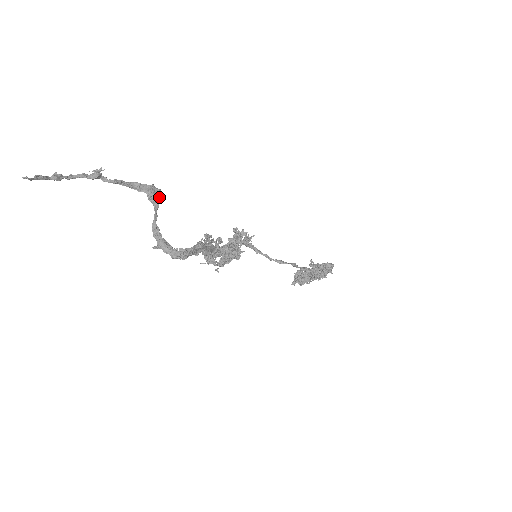
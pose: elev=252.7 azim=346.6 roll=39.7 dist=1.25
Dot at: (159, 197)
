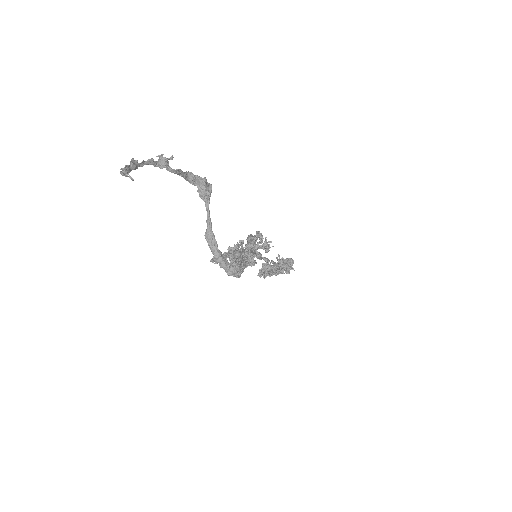
Dot at: (210, 194)
